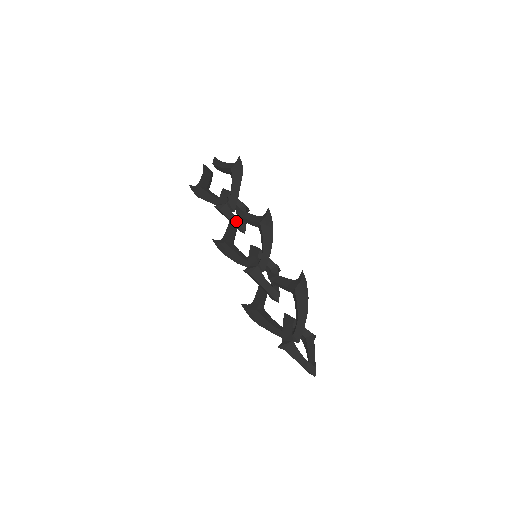
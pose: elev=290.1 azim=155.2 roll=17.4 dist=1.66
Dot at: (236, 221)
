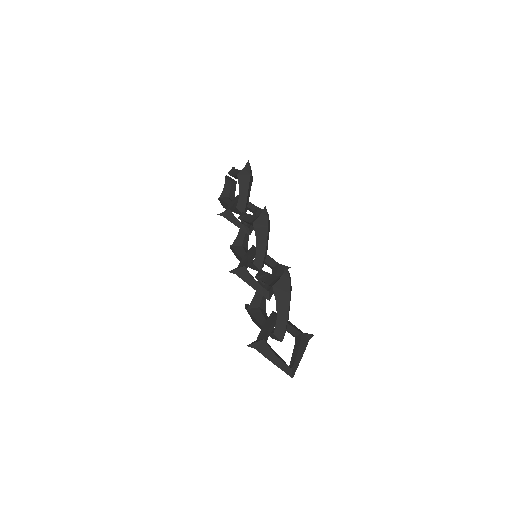
Dot at: (240, 224)
